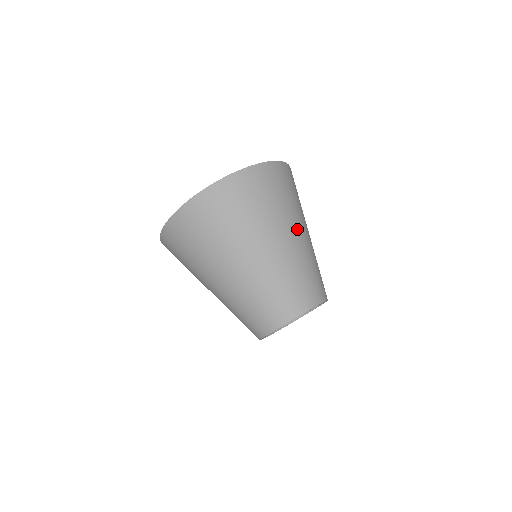
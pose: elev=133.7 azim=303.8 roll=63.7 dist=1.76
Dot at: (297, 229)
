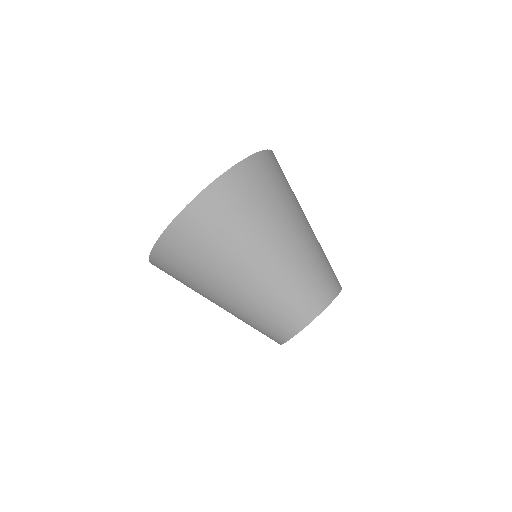
Dot at: occluded
